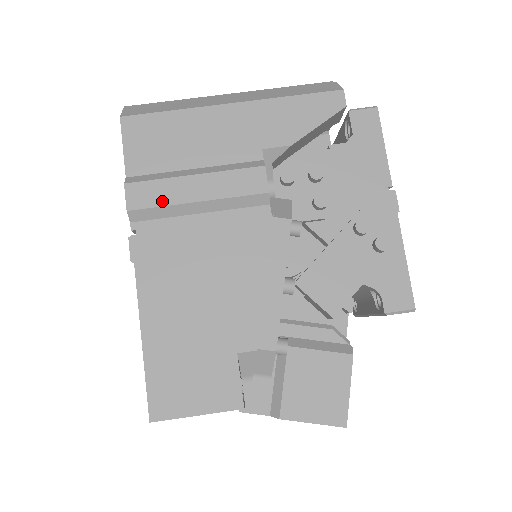
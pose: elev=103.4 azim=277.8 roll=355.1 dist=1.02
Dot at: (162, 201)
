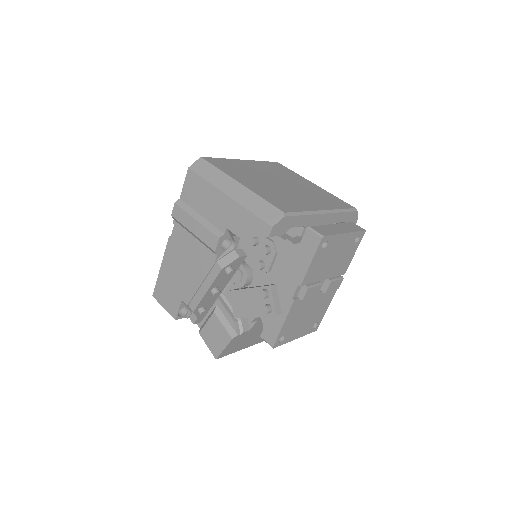
Dot at: (182, 222)
